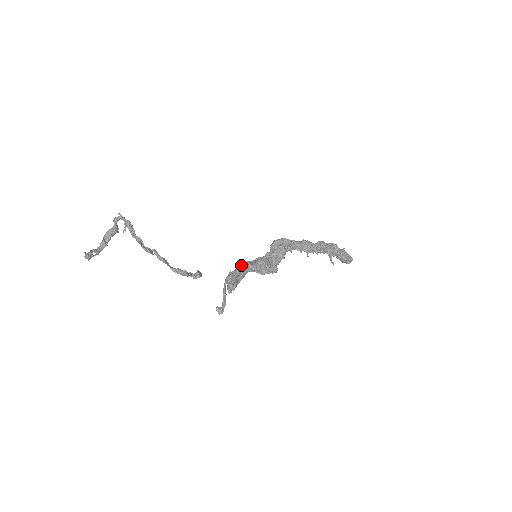
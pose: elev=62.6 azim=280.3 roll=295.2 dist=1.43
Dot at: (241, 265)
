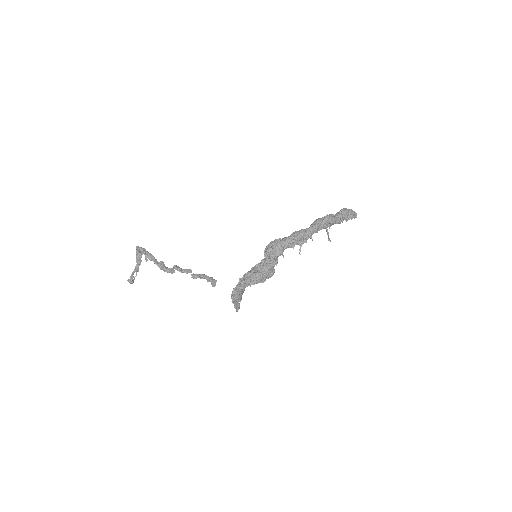
Dot at: (239, 288)
